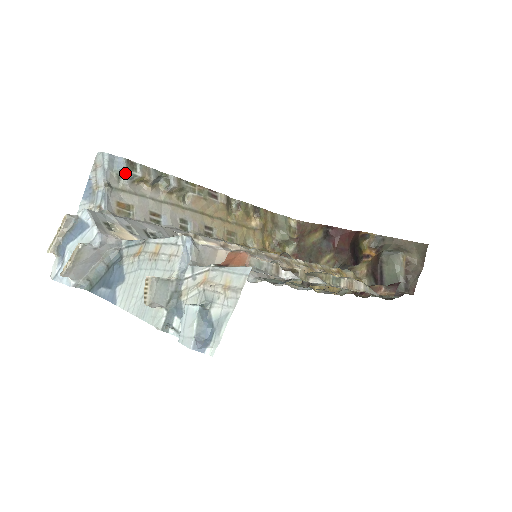
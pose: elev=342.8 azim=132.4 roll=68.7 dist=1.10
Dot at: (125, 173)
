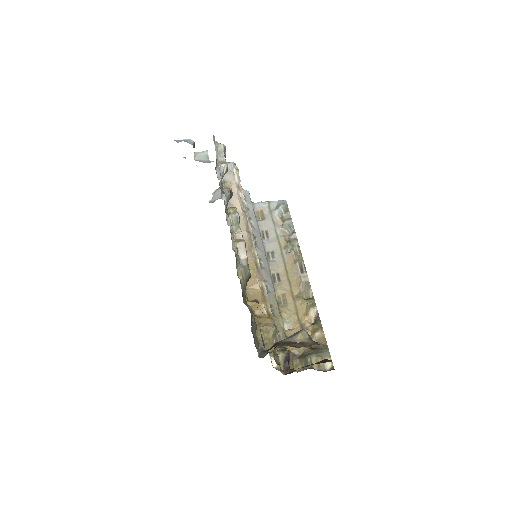
Dot at: (280, 207)
